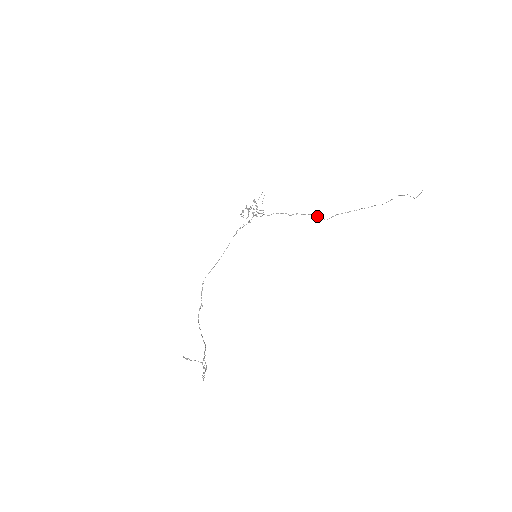
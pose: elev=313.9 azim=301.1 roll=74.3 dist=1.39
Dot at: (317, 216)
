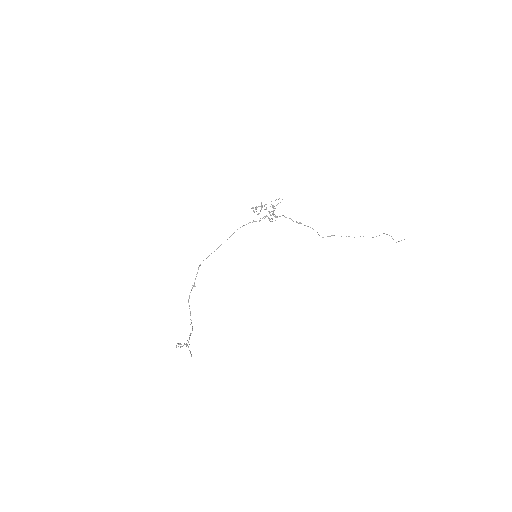
Dot at: occluded
